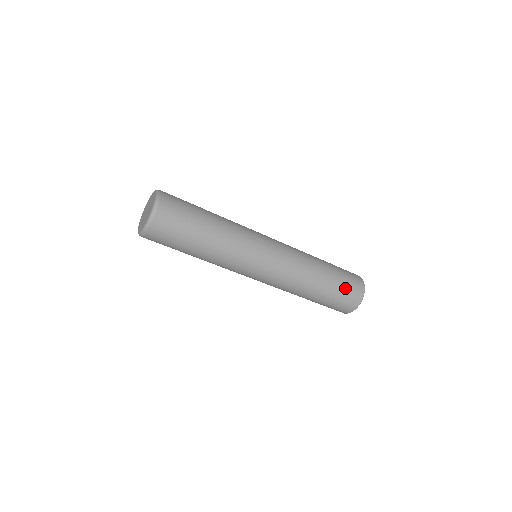
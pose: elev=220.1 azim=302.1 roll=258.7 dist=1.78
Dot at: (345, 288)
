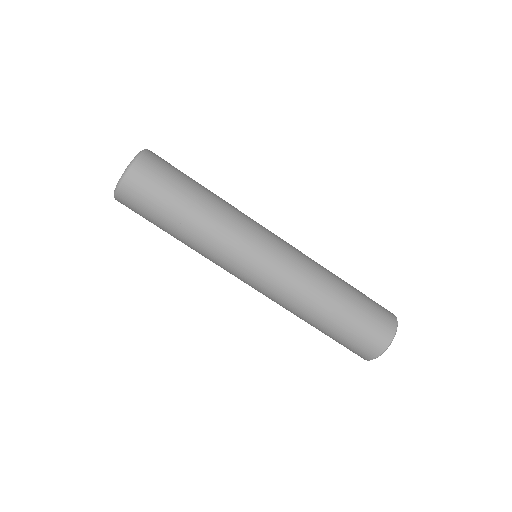
Dot at: (361, 331)
